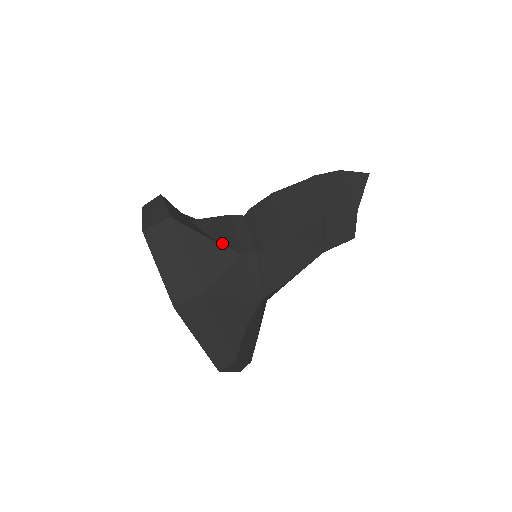
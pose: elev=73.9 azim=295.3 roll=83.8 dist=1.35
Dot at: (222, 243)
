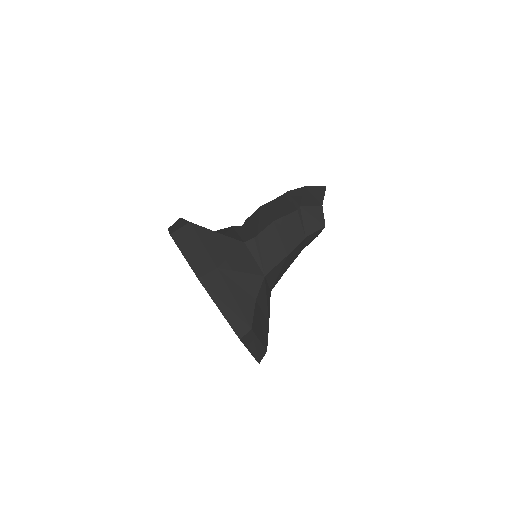
Dot at: (228, 236)
